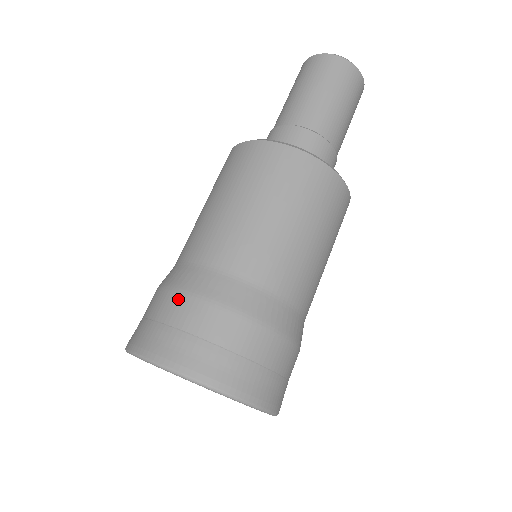
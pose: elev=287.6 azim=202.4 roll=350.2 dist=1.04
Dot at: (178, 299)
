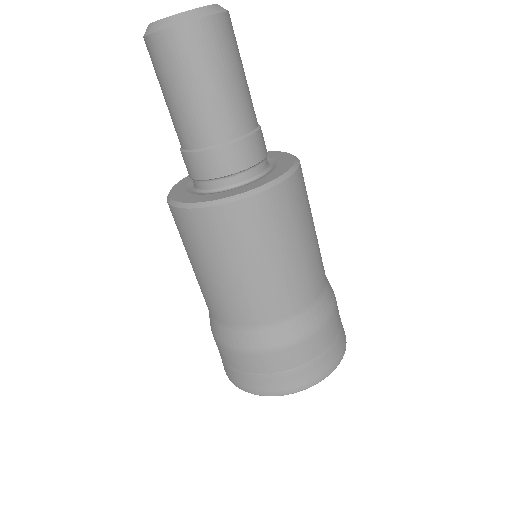
Dot at: (227, 352)
